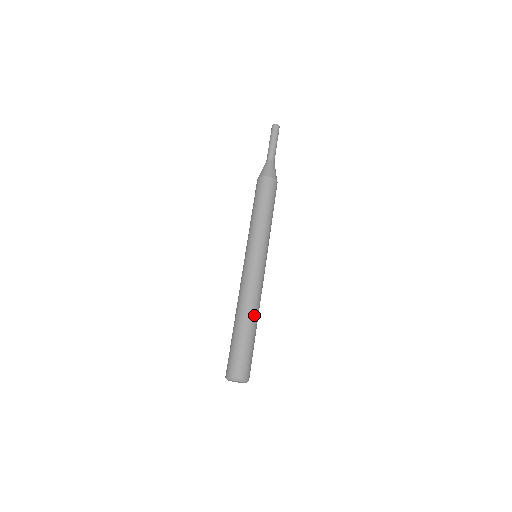
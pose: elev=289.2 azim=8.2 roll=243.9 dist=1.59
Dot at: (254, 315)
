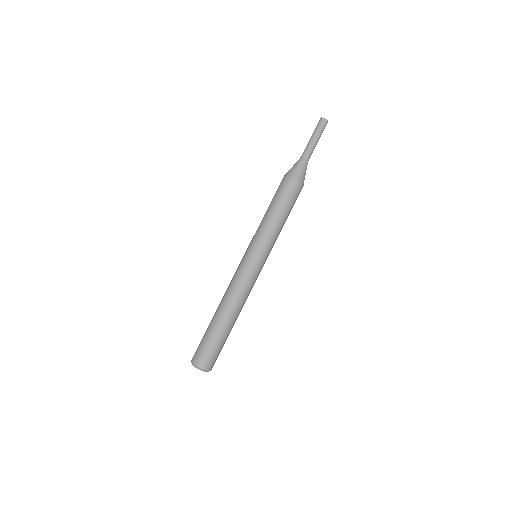
Dot at: (226, 311)
